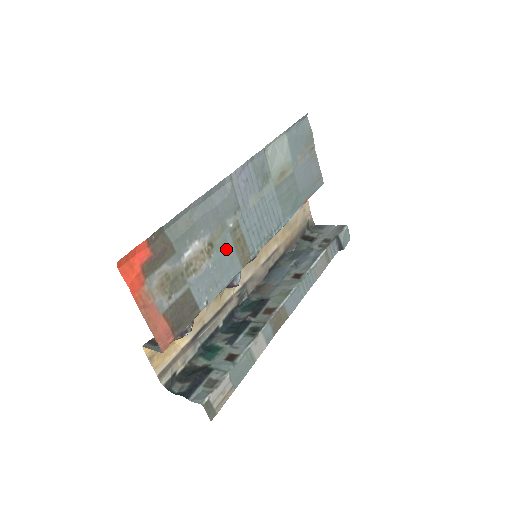
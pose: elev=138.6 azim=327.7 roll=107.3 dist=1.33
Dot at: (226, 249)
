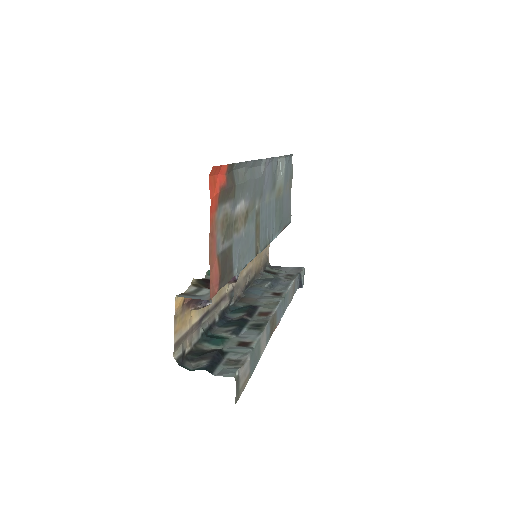
Dot at: (252, 227)
